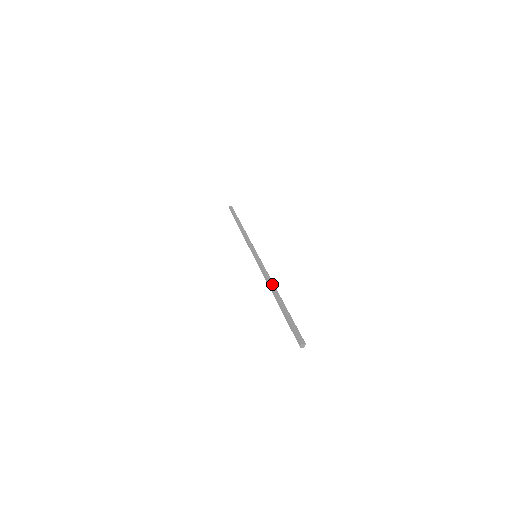
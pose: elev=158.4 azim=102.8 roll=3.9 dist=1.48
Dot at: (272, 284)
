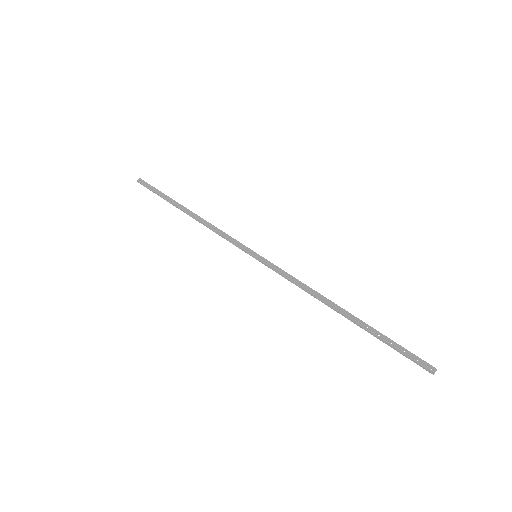
Dot at: (320, 297)
